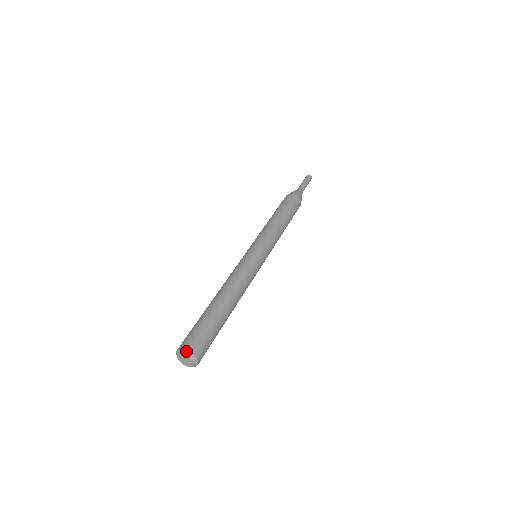
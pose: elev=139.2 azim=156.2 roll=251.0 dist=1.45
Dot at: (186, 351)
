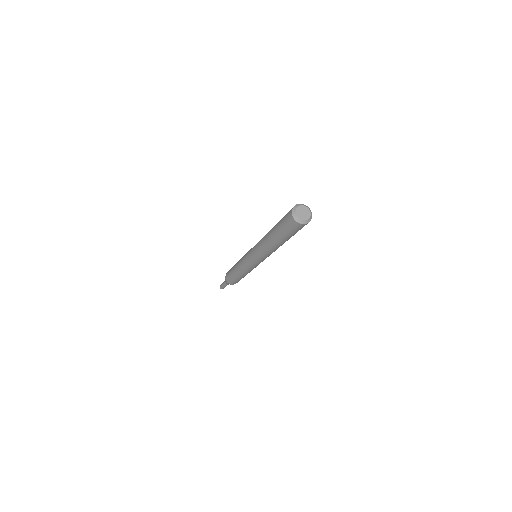
Dot at: occluded
